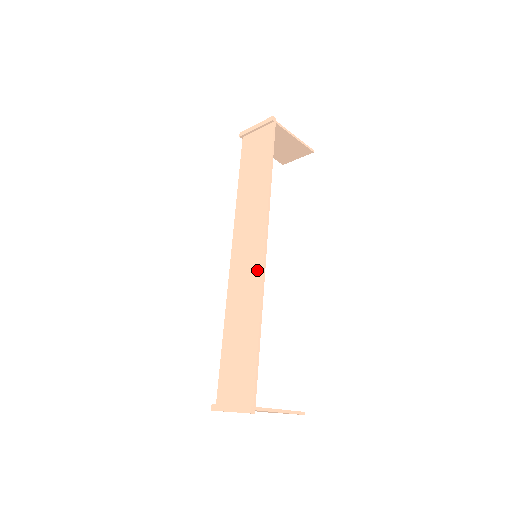
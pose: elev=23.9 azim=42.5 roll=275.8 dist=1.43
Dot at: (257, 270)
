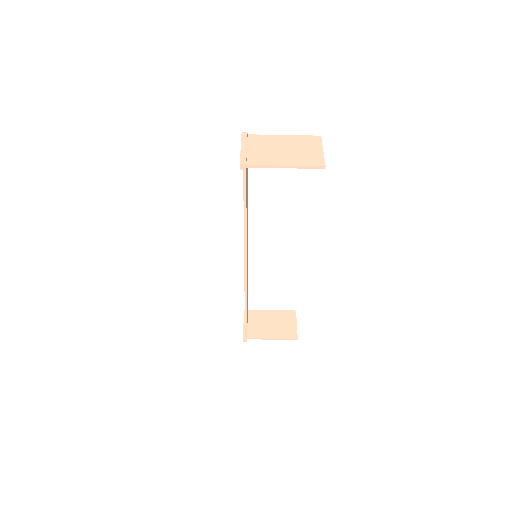
Dot at: occluded
